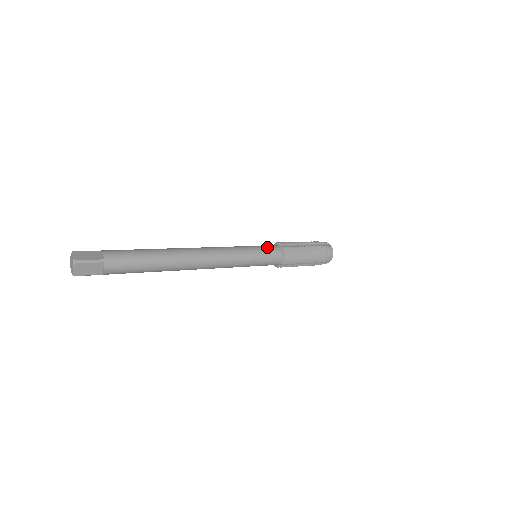
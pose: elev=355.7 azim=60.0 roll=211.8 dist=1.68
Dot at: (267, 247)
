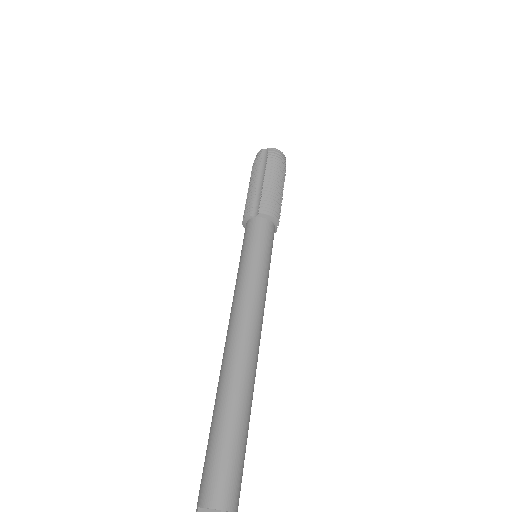
Dot at: (252, 235)
